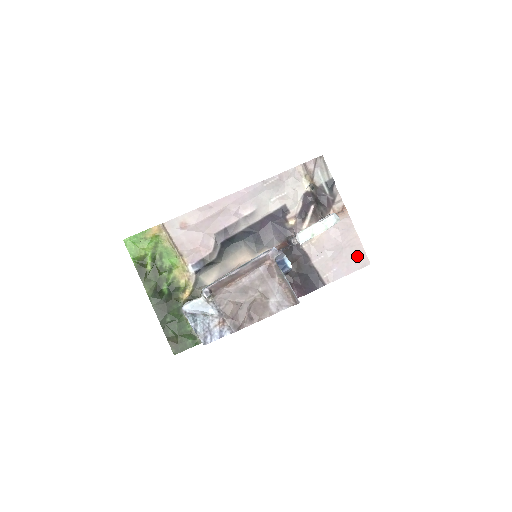
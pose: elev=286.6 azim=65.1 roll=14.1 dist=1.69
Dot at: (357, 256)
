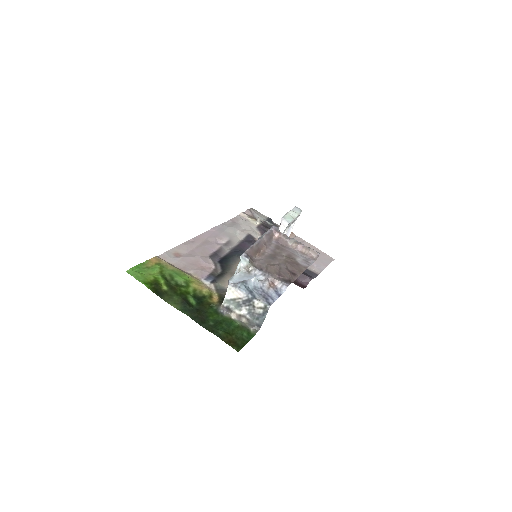
Dot at: (322, 256)
